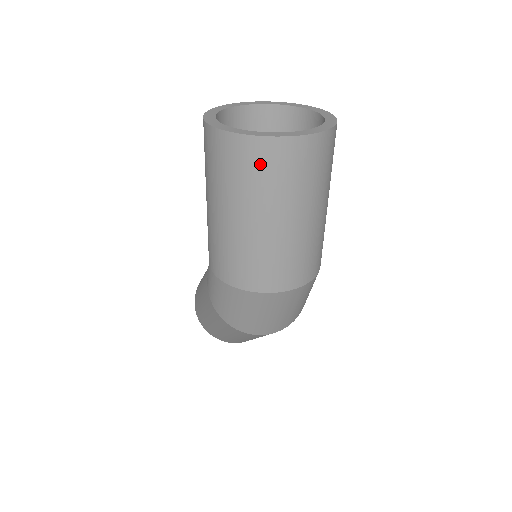
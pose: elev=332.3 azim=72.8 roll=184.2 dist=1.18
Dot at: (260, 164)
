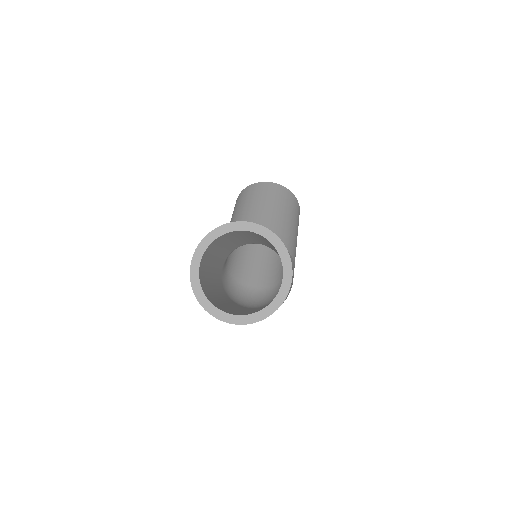
Dot at: occluded
